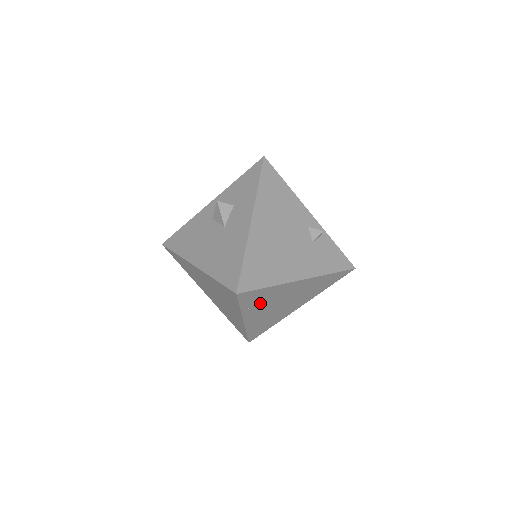
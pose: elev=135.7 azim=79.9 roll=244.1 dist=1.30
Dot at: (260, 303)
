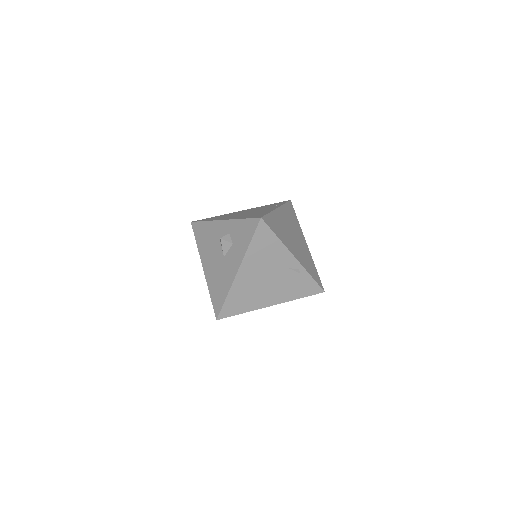
Dot at: occluded
